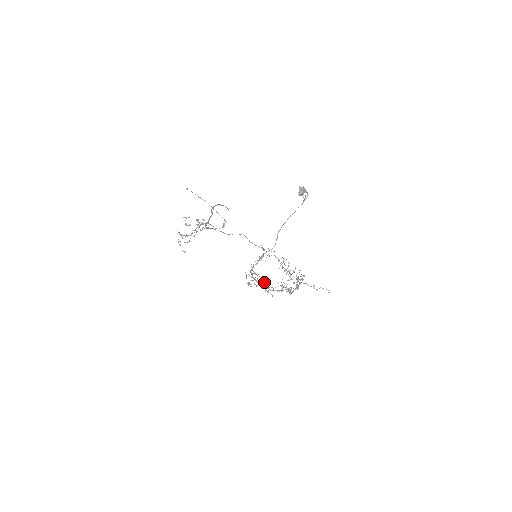
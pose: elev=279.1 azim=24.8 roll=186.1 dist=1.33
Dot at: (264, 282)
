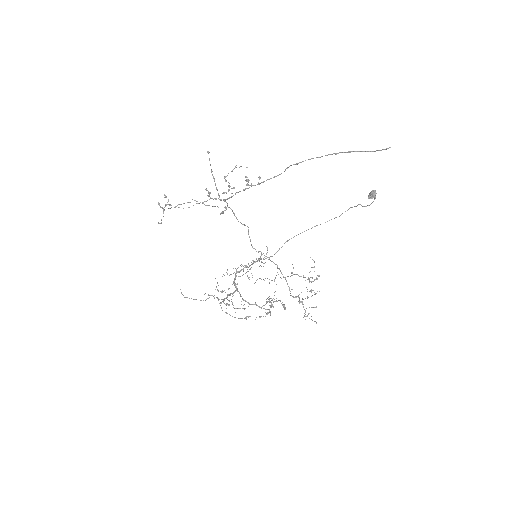
Dot at: occluded
